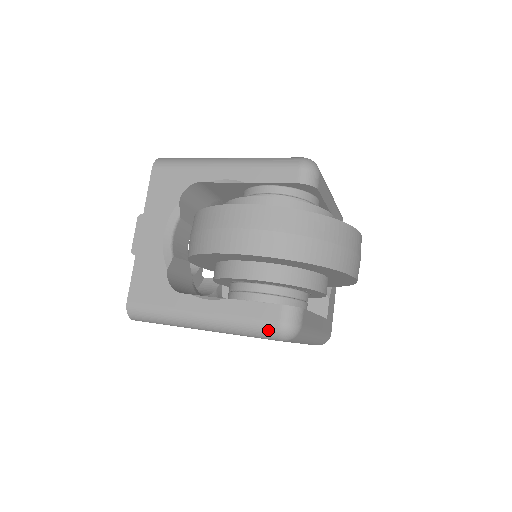
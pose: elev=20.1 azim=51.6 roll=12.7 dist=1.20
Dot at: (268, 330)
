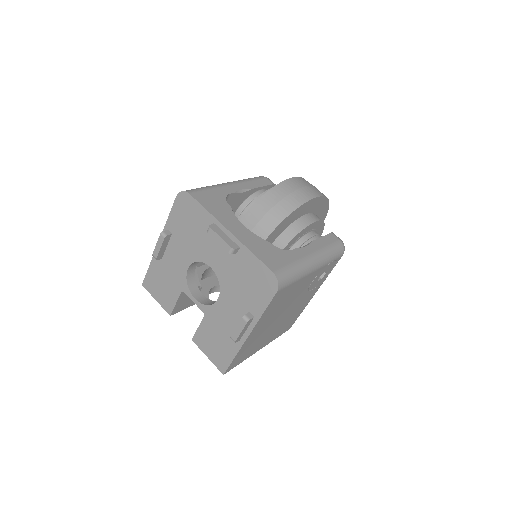
Dot at: (339, 247)
